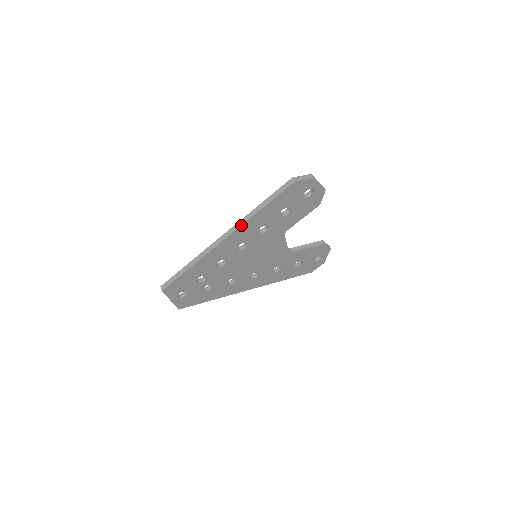
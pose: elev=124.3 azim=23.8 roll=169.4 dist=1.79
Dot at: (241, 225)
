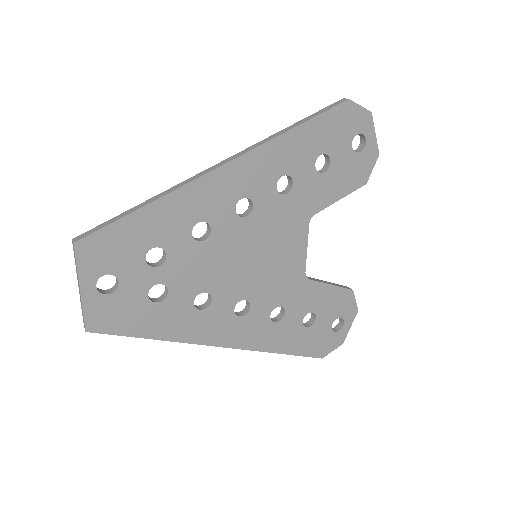
Dot at: (257, 146)
